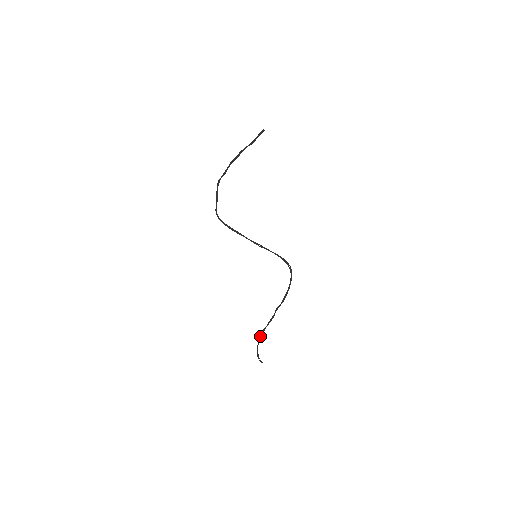
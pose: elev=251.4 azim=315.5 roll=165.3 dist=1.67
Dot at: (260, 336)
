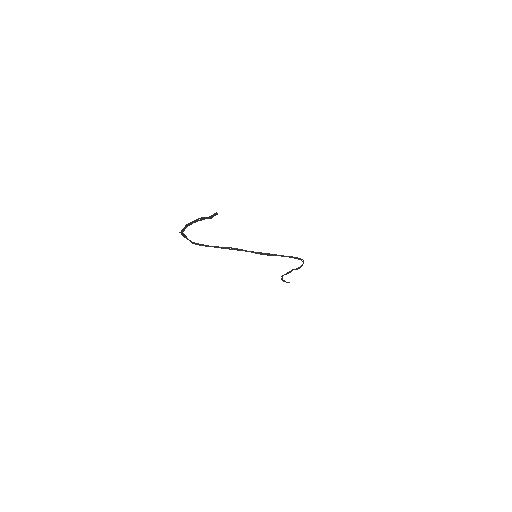
Dot at: (282, 276)
